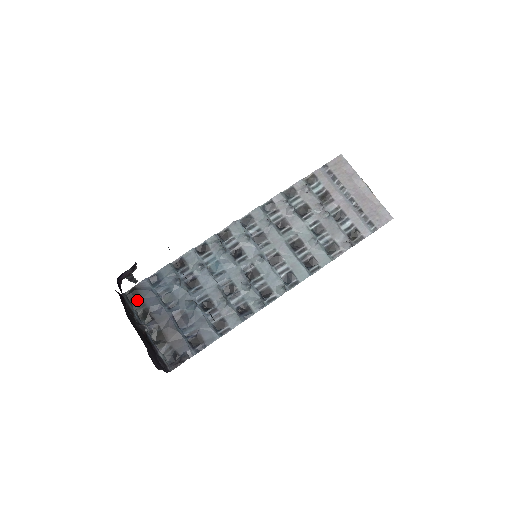
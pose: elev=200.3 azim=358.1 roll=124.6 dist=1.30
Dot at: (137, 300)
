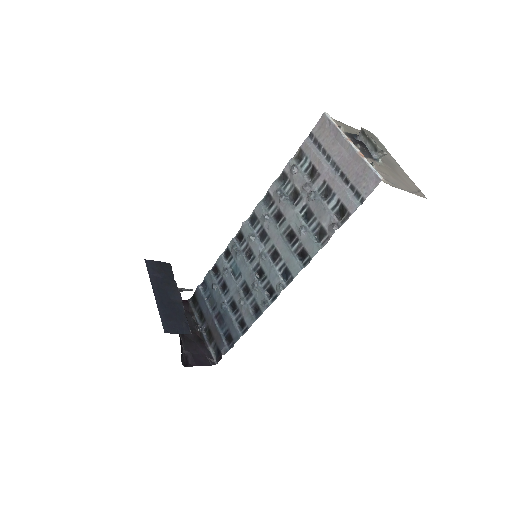
Dot at: (196, 304)
